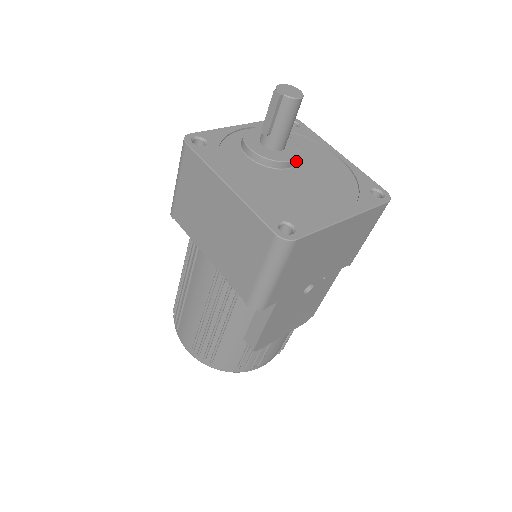
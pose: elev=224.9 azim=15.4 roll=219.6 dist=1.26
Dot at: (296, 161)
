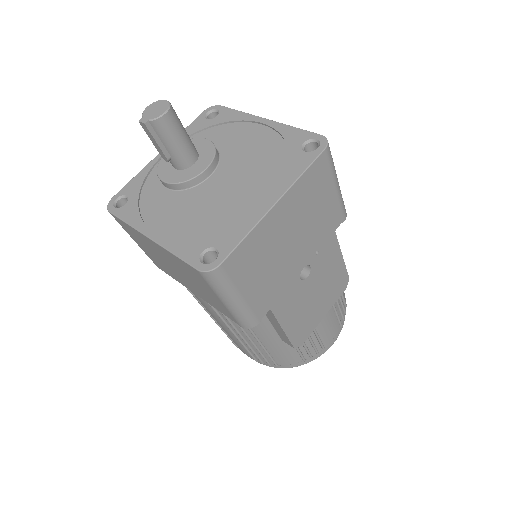
Dot at: (214, 163)
